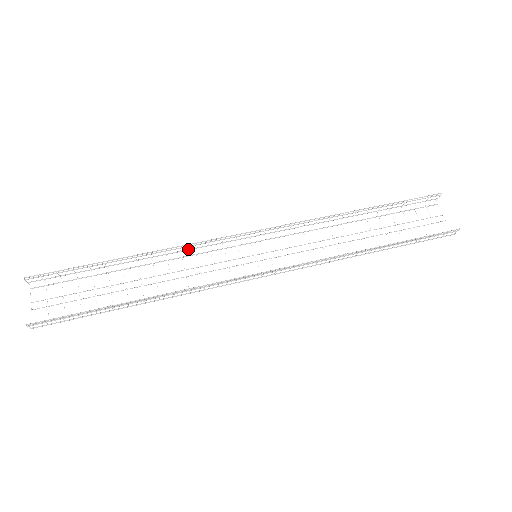
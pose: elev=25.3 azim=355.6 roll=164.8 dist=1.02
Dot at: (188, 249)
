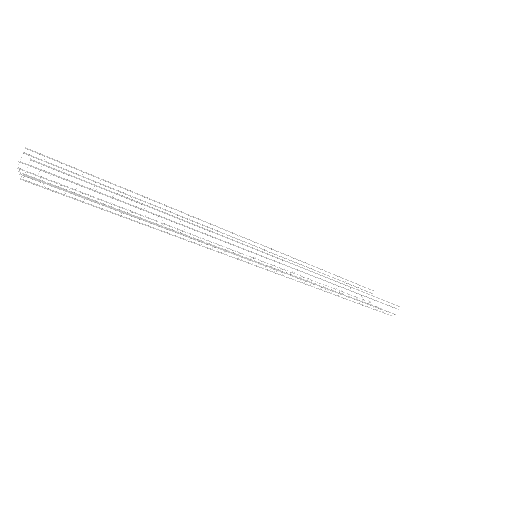
Dot at: occluded
